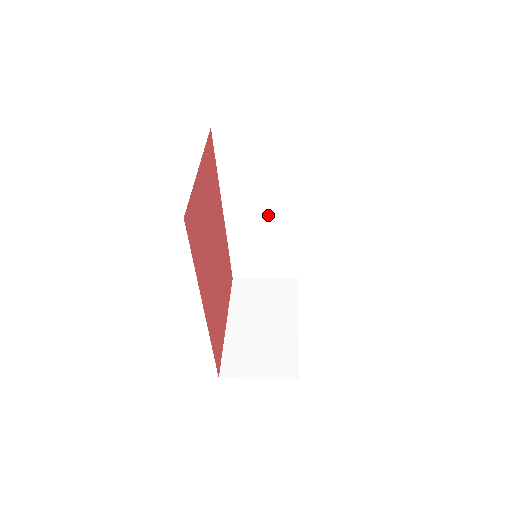
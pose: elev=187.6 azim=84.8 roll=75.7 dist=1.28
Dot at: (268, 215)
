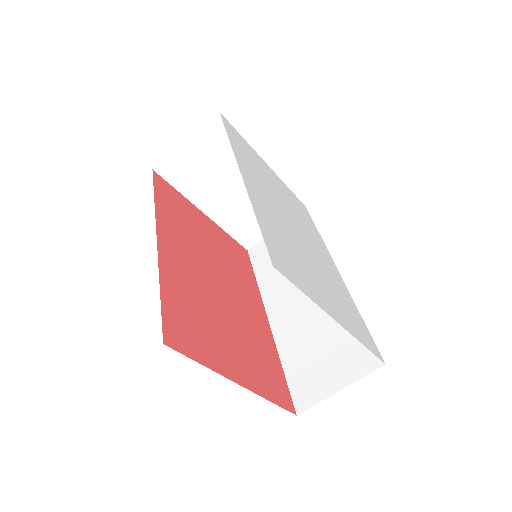
Dot at: occluded
